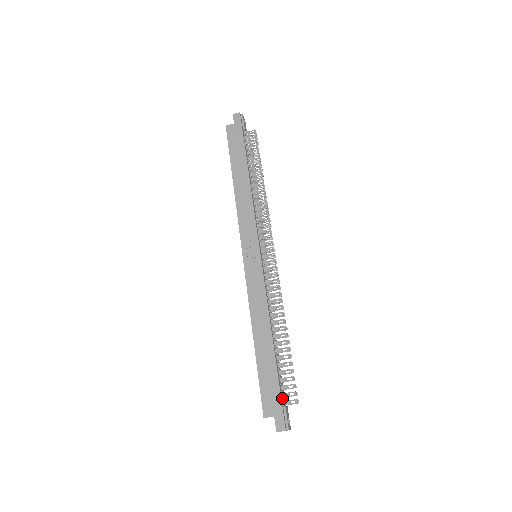
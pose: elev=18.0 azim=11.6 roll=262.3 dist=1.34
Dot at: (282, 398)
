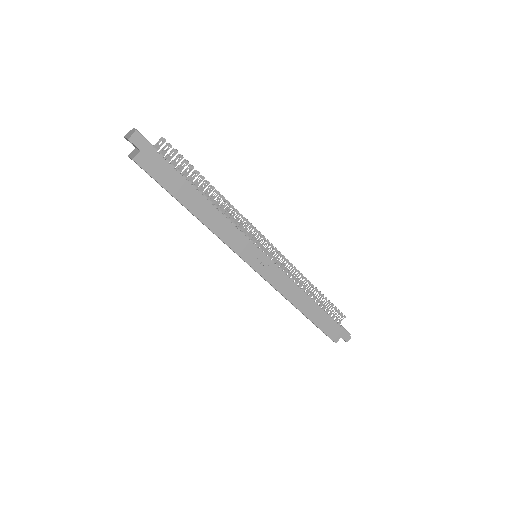
Dot at: (337, 324)
